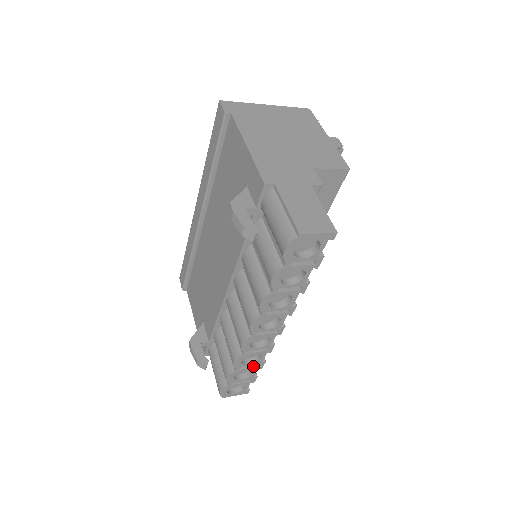
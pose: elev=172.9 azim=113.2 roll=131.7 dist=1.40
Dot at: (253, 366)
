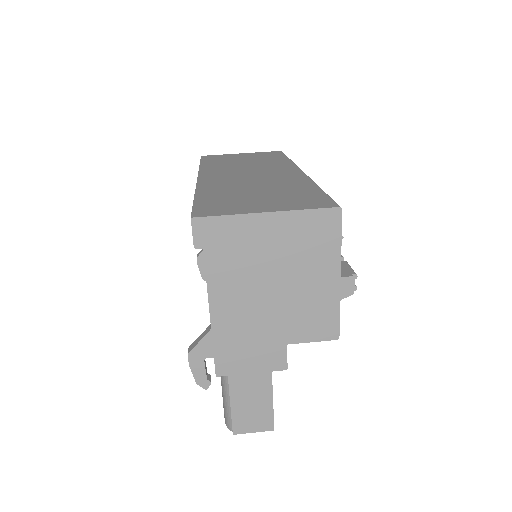
Dot at: occluded
